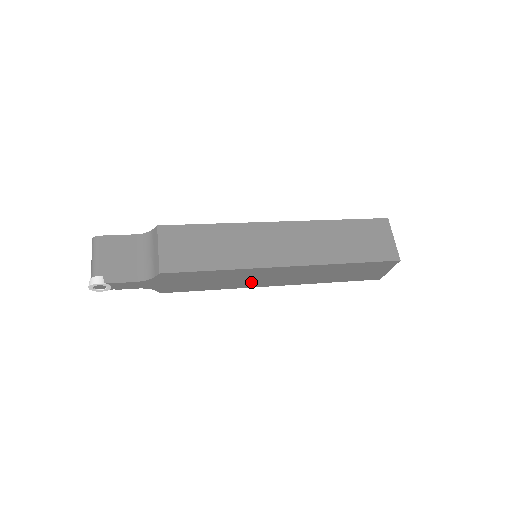
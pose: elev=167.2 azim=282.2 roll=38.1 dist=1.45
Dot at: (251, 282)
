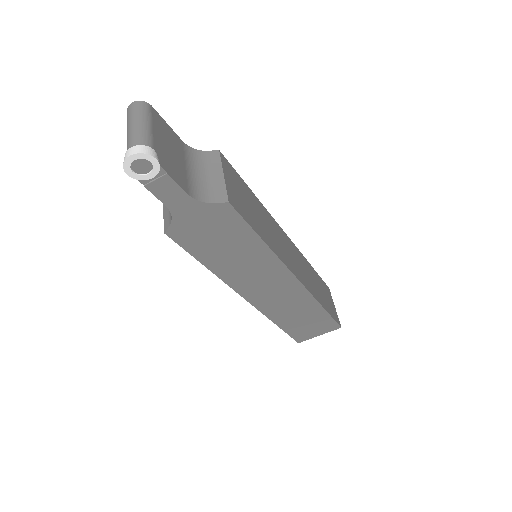
Dot at: (246, 281)
